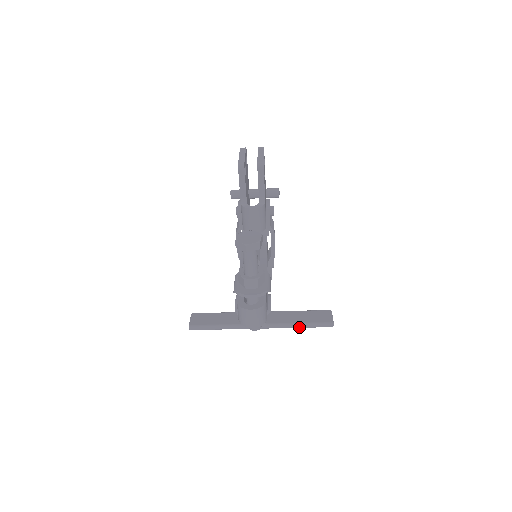
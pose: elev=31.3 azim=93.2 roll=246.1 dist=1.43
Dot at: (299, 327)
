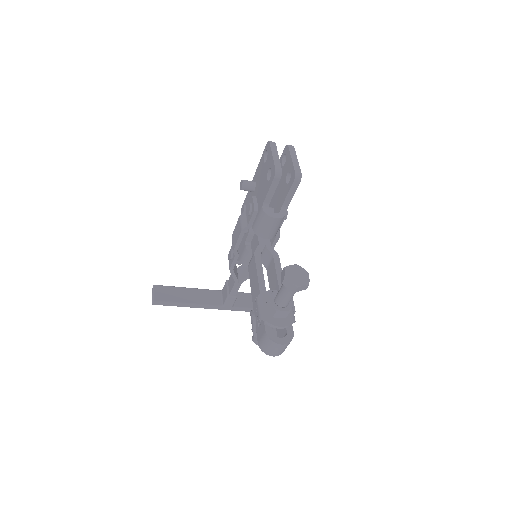
Dot at: occluded
